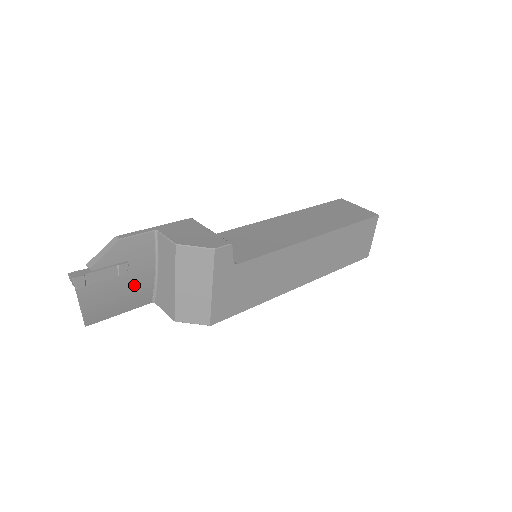
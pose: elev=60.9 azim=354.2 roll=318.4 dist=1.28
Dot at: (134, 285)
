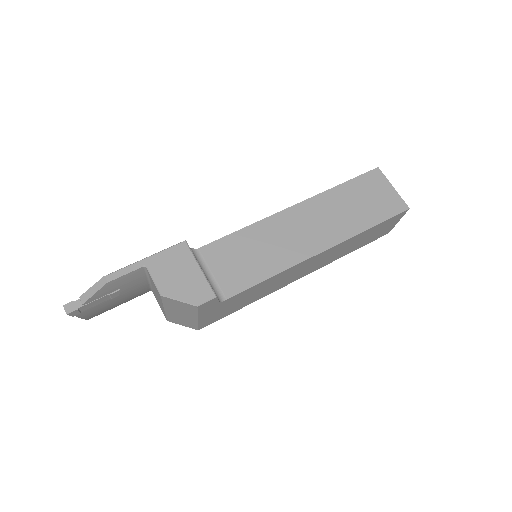
Dot at: (129, 295)
